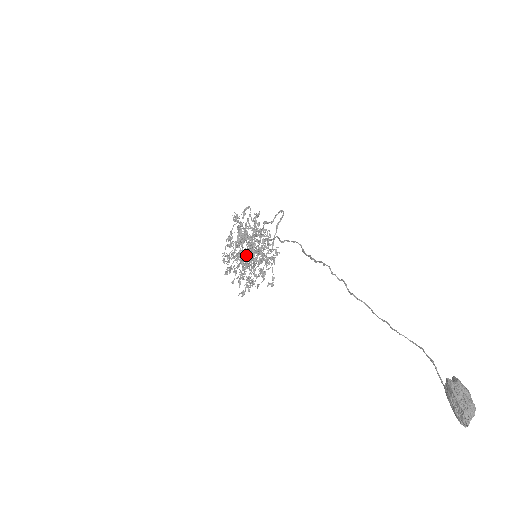
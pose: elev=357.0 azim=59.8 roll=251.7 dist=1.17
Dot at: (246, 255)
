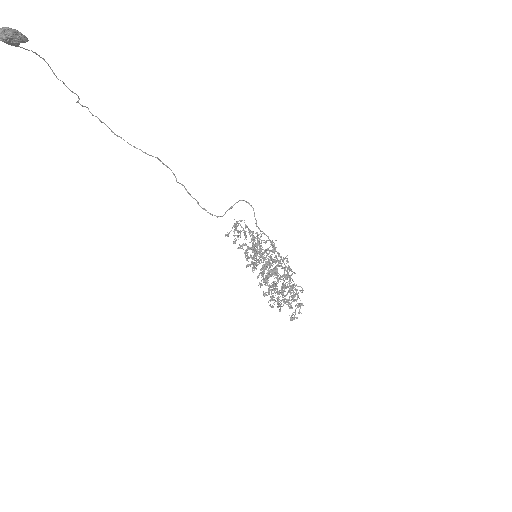
Dot at: (277, 277)
